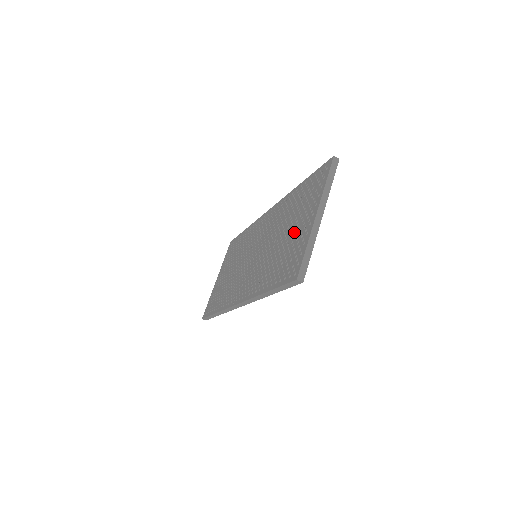
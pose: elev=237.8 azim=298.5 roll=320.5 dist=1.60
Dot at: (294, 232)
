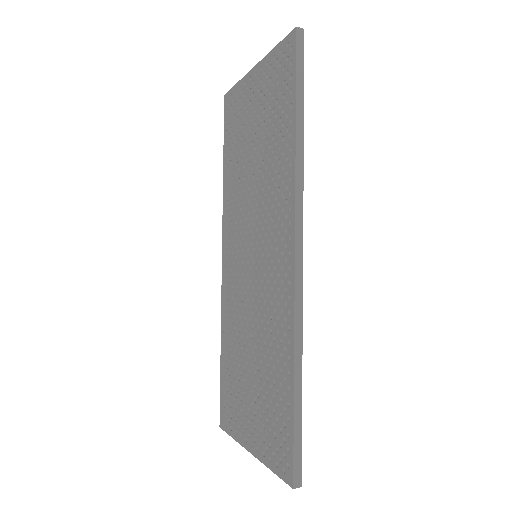
Dot at: (247, 399)
